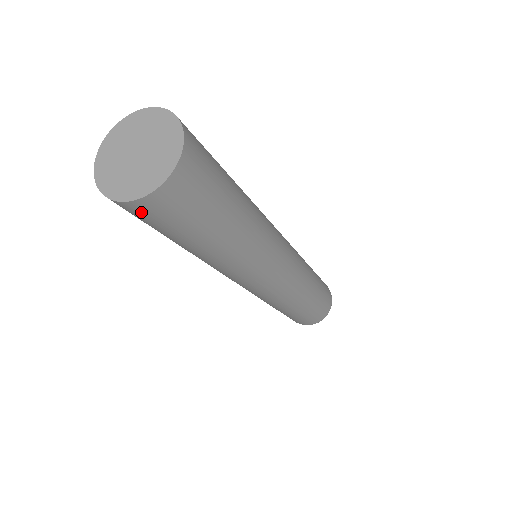
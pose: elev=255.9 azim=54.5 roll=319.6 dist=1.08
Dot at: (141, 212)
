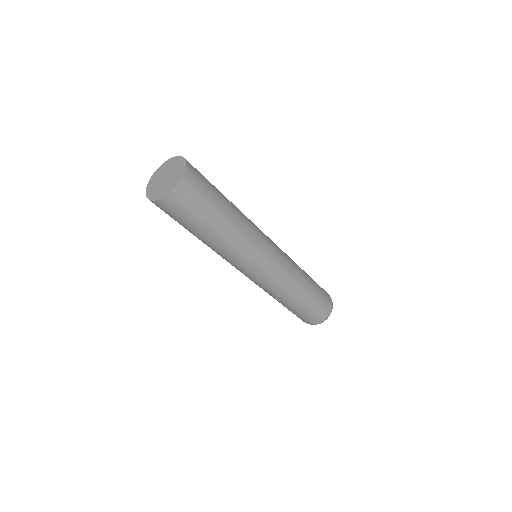
Dot at: (165, 207)
